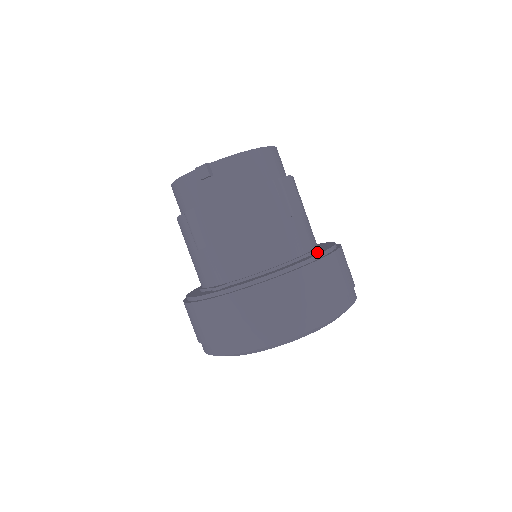
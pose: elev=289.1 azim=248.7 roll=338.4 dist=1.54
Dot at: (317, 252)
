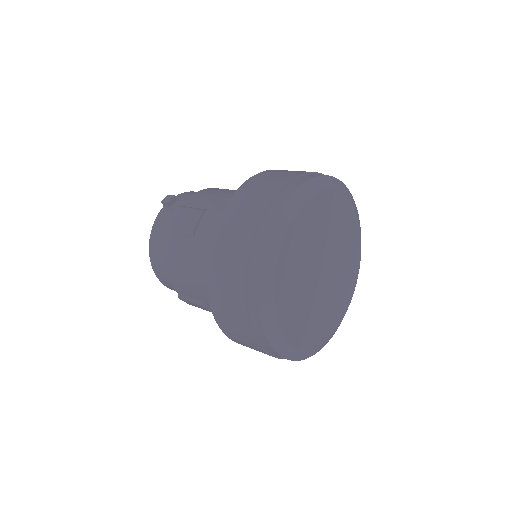
Dot at: occluded
